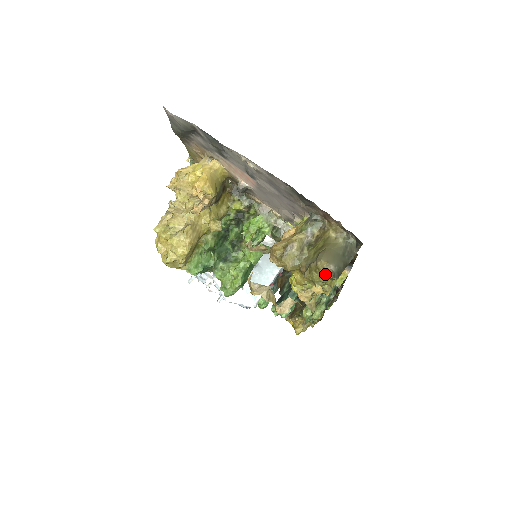
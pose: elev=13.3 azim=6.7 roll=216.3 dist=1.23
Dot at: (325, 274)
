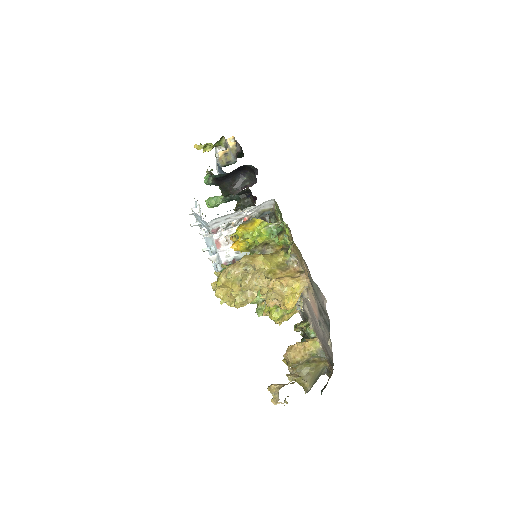
Dot at: (304, 388)
